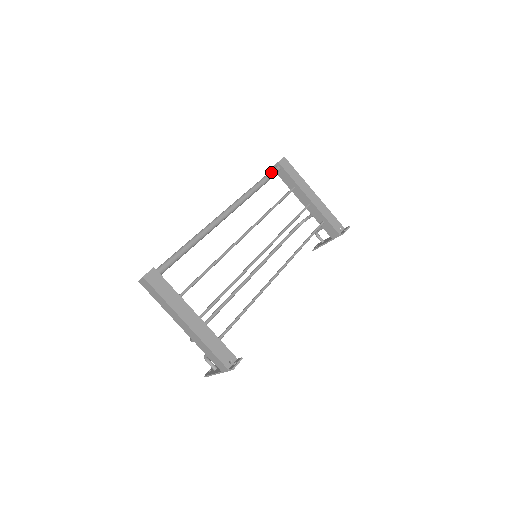
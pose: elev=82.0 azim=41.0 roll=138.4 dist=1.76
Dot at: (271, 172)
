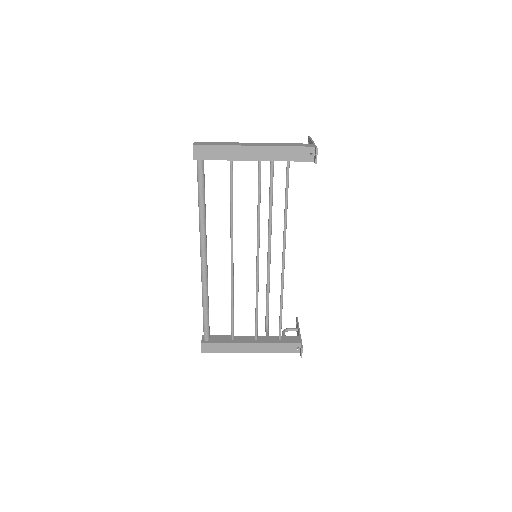
Dot at: (198, 175)
